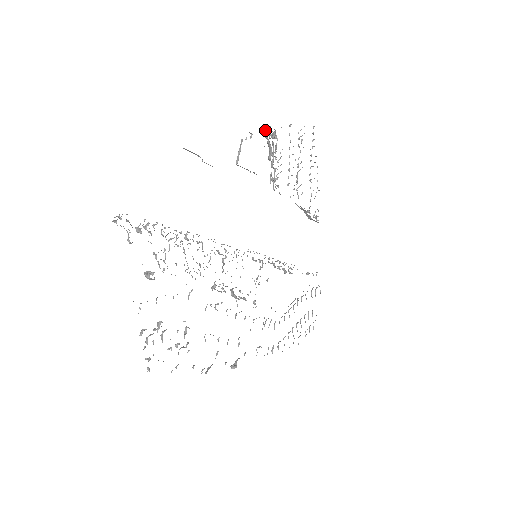
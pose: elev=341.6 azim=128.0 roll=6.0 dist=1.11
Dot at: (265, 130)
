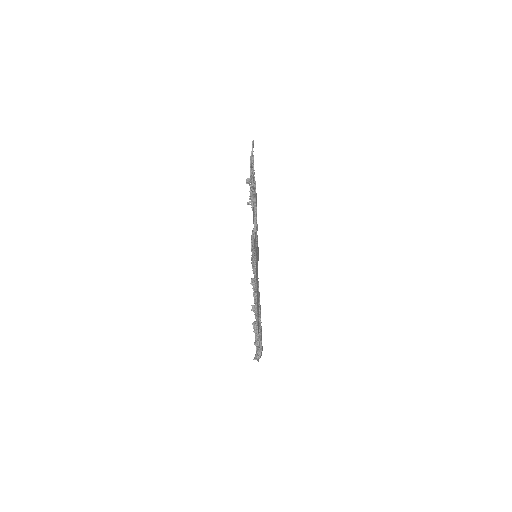
Dot at: (254, 193)
